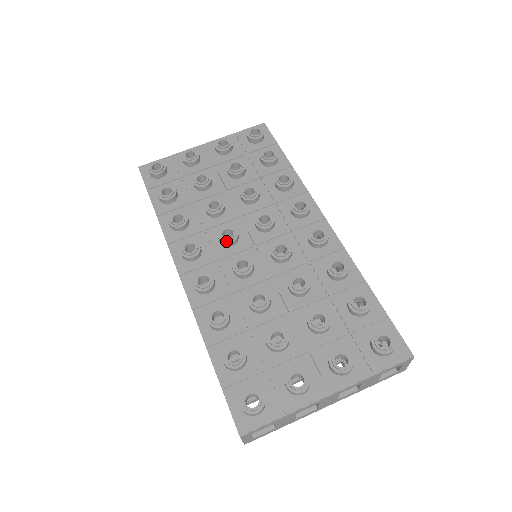
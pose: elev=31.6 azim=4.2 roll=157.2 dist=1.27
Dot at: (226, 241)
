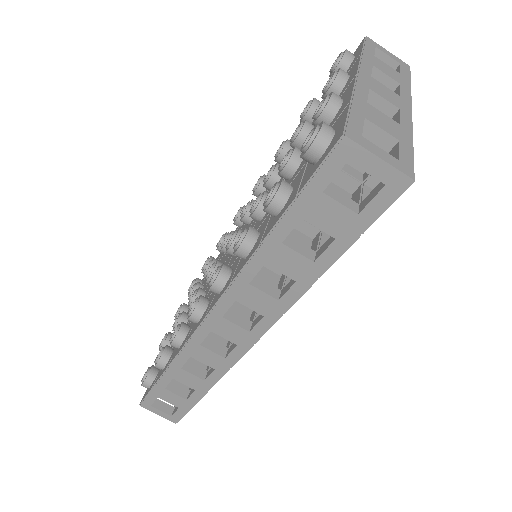
Dot at: (213, 270)
